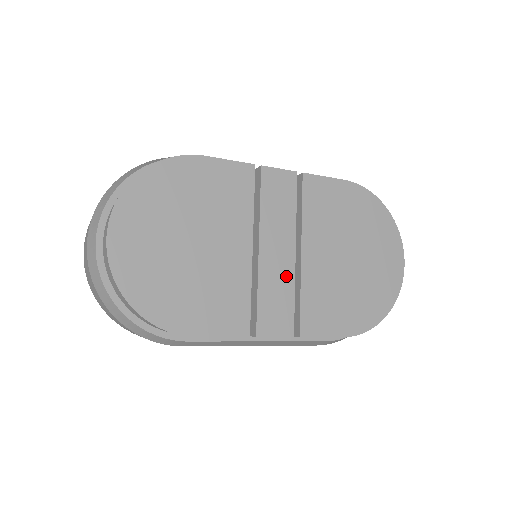
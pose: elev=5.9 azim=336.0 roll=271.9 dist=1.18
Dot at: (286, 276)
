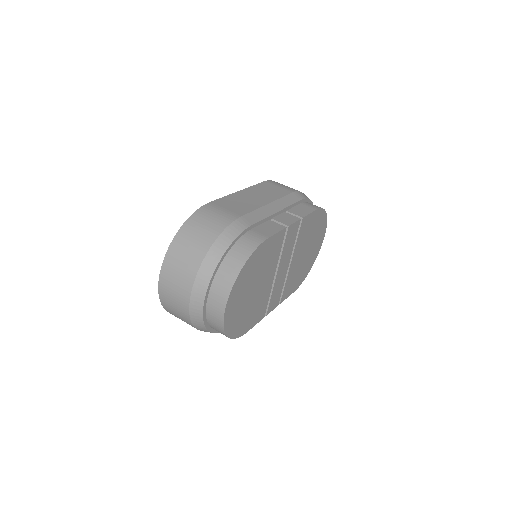
Dot at: (283, 279)
